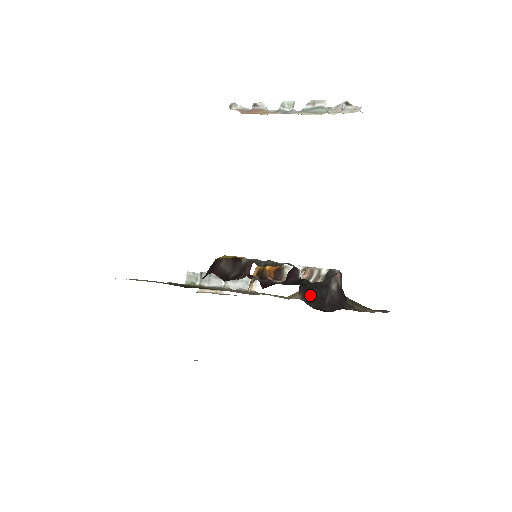
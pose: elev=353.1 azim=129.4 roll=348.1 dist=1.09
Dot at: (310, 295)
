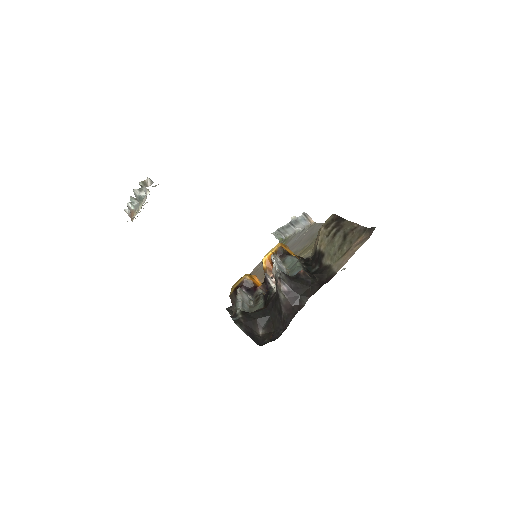
Dot at: (270, 318)
